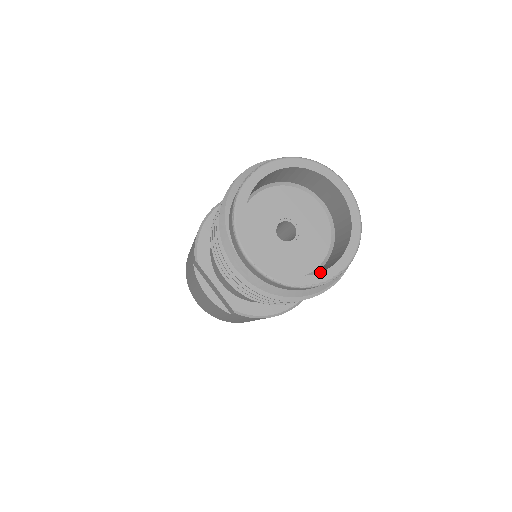
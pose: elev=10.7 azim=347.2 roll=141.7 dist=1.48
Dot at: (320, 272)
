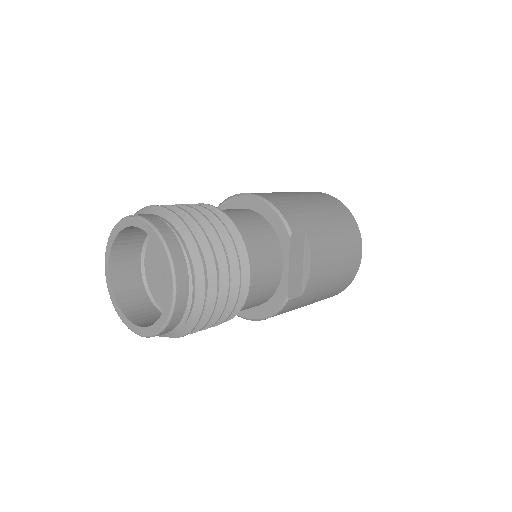
Dot at: (129, 319)
